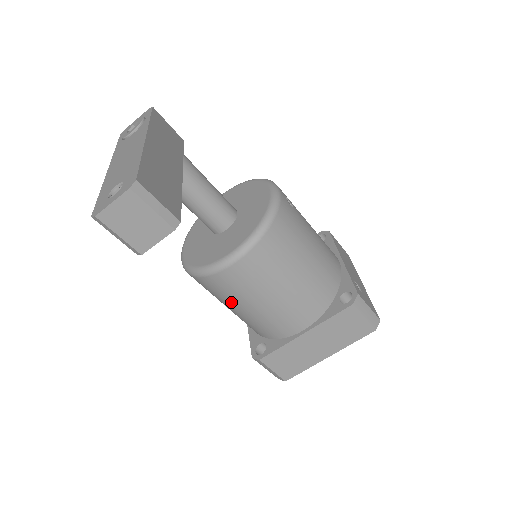
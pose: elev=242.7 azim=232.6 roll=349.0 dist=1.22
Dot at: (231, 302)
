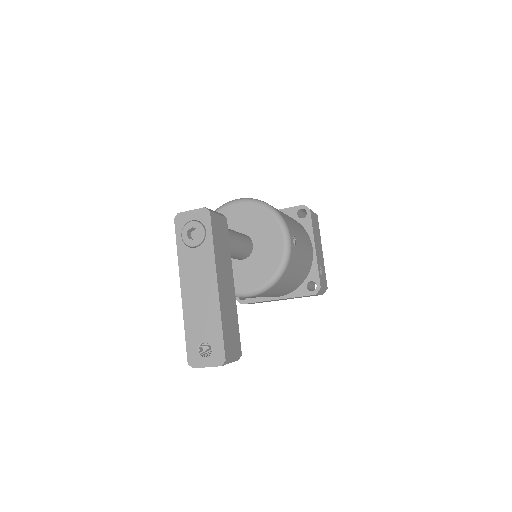
Dot at: occluded
